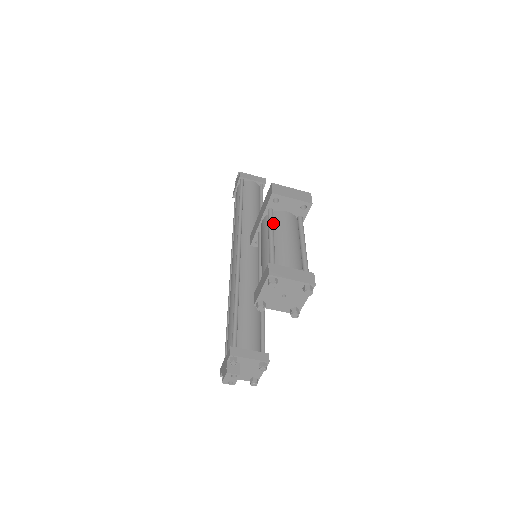
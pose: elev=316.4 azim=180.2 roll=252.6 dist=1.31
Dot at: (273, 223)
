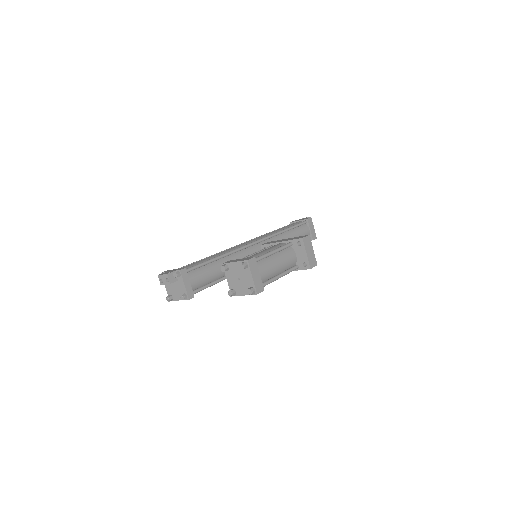
Dot at: (283, 249)
